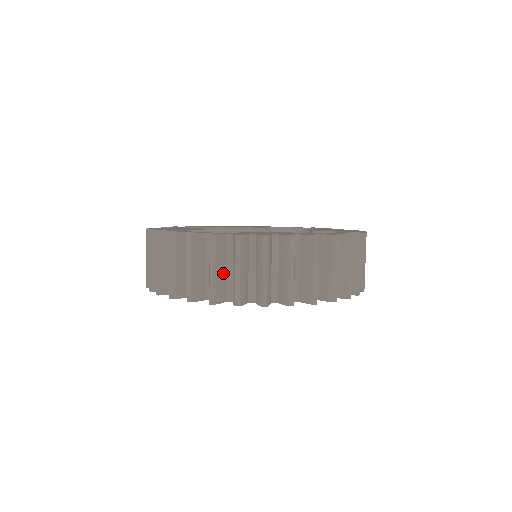
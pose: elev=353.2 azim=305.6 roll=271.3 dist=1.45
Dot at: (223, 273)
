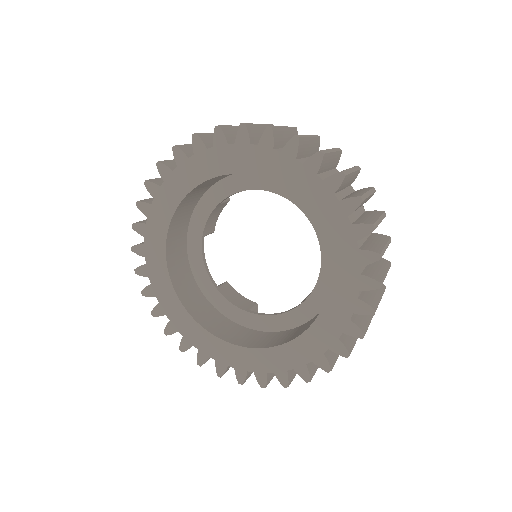
Dot at: occluded
